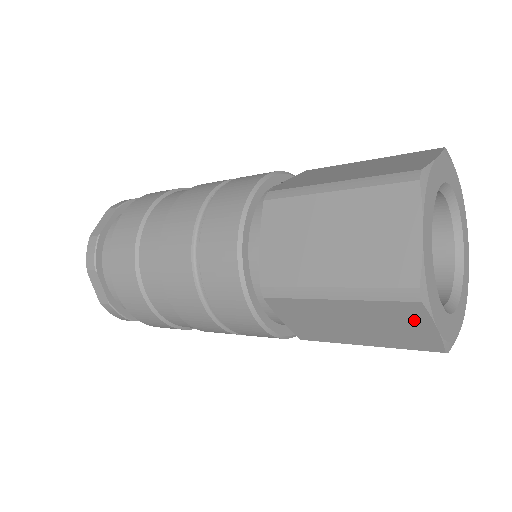
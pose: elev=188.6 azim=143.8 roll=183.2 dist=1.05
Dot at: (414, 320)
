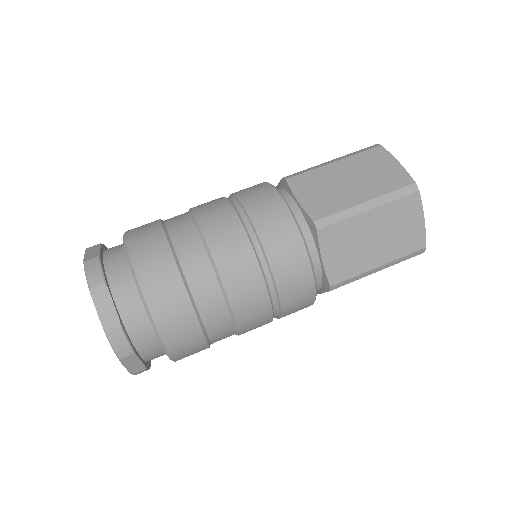
Dot at: (413, 214)
